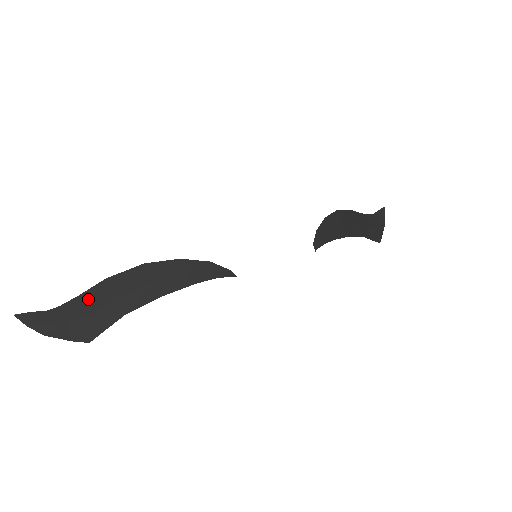
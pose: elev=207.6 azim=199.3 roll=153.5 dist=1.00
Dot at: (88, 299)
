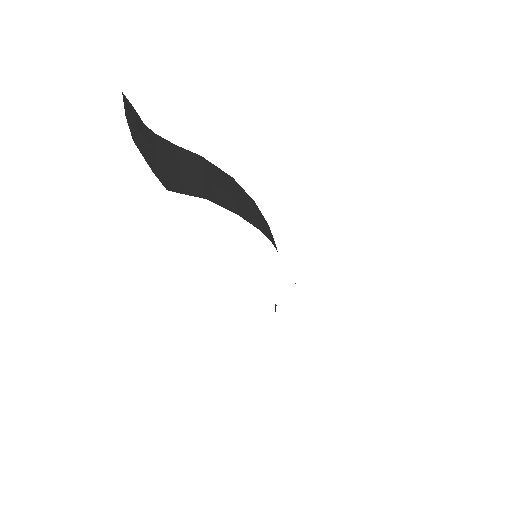
Dot at: (181, 155)
